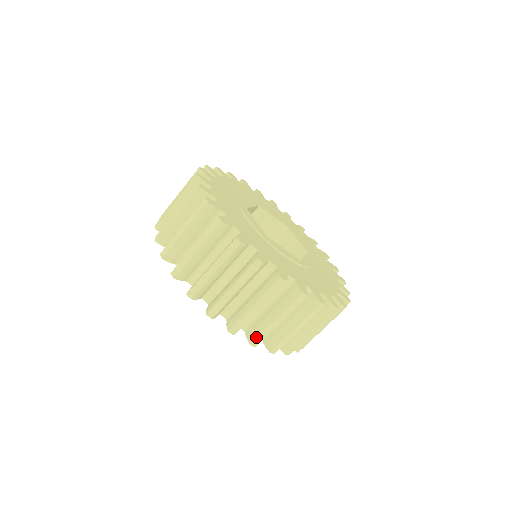
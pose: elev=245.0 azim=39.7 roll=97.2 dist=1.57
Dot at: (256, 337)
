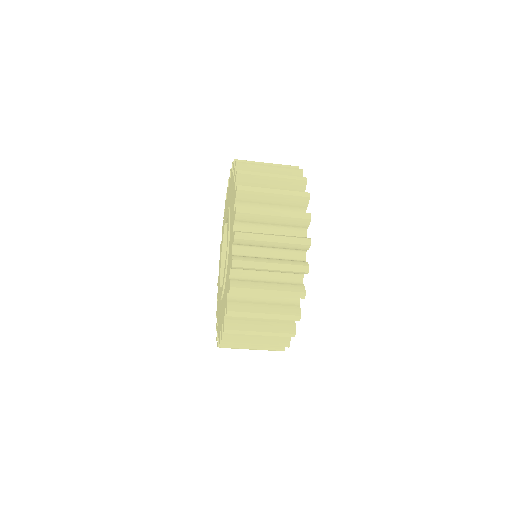
Dot at: (237, 310)
